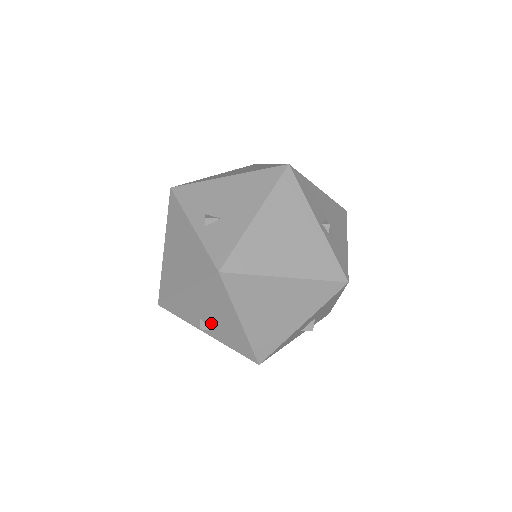
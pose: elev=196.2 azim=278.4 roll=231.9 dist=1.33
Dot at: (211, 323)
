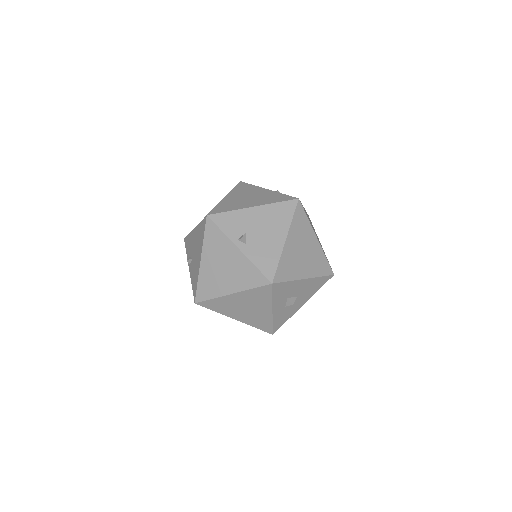
Dot at: (254, 238)
